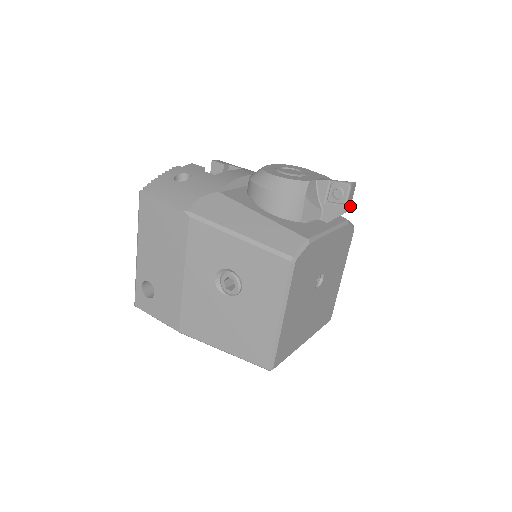
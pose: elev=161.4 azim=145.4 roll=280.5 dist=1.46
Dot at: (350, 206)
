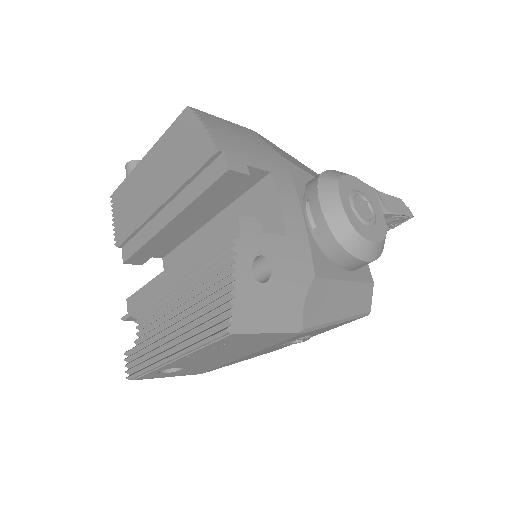
Dot at: occluded
